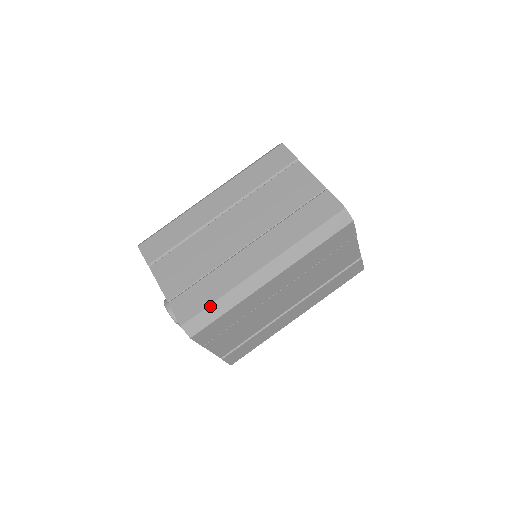
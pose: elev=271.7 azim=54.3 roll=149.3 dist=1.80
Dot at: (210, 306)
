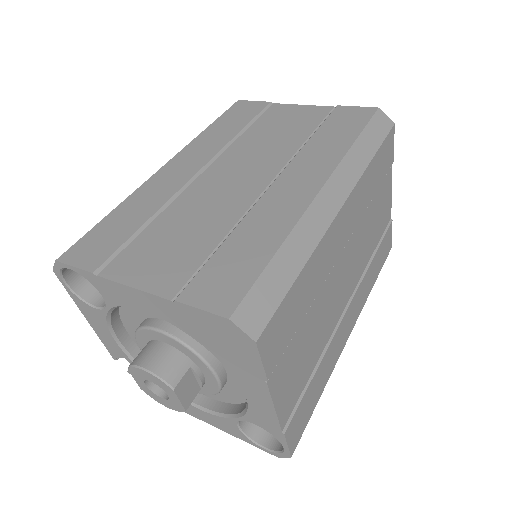
Dot at: (268, 267)
